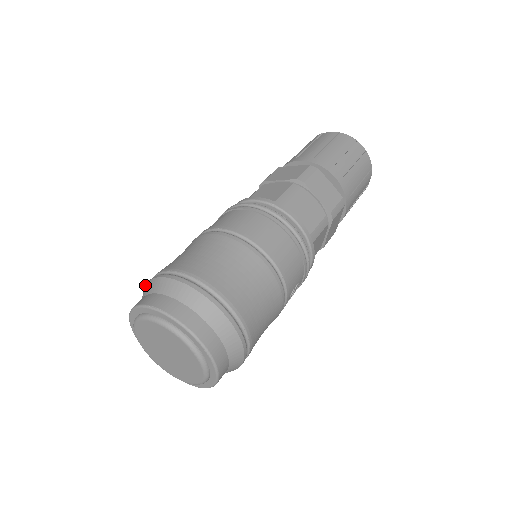
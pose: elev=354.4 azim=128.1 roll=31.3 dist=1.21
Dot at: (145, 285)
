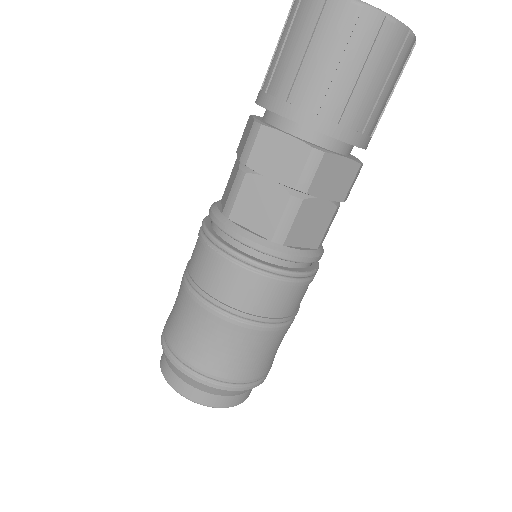
Dot at: (162, 348)
